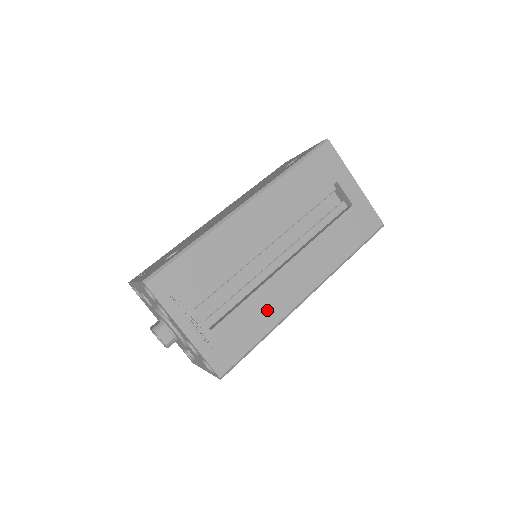
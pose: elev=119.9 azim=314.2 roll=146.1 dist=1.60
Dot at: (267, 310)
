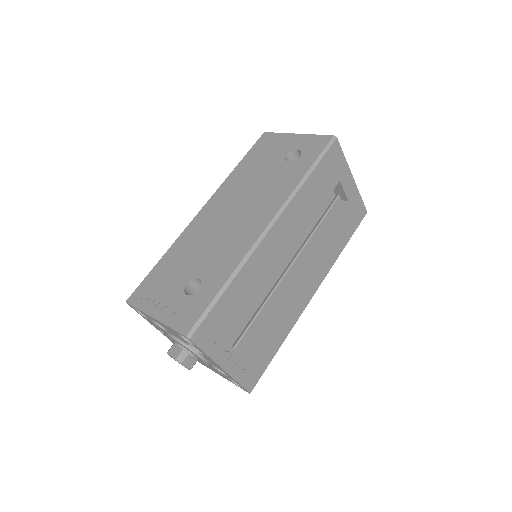
Dot at: (284, 322)
